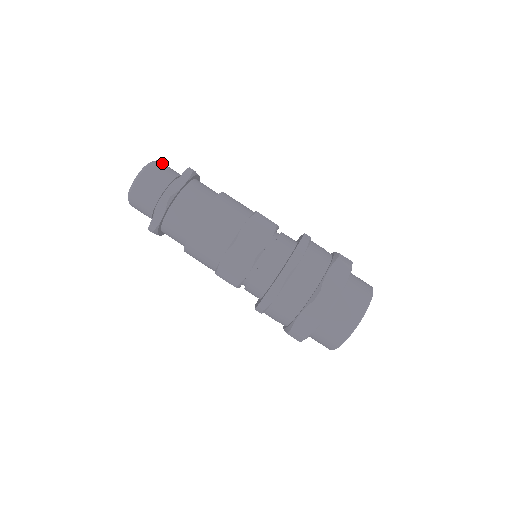
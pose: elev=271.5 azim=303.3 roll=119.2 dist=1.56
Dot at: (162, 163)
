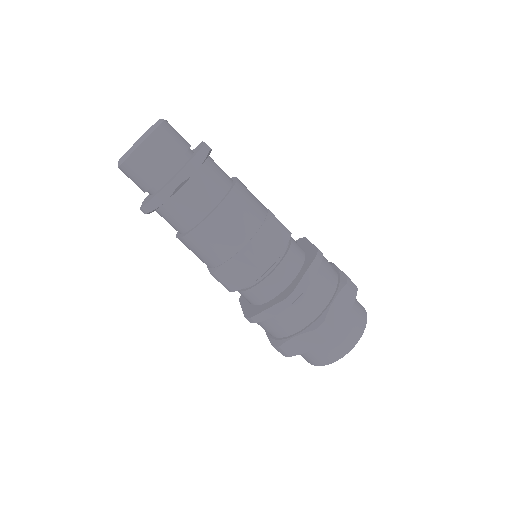
Dot at: (170, 125)
